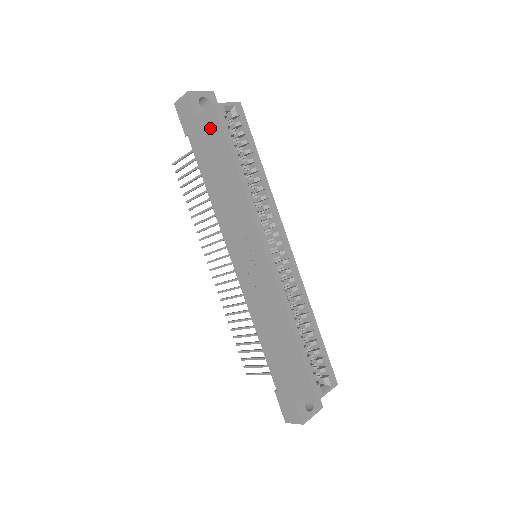
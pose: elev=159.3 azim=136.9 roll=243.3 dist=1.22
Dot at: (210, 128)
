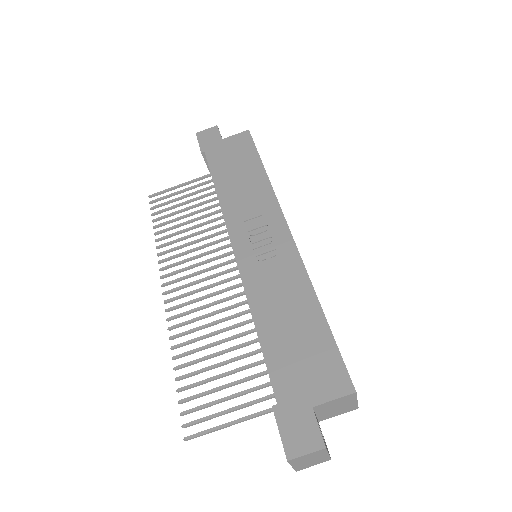
Dot at: (238, 144)
